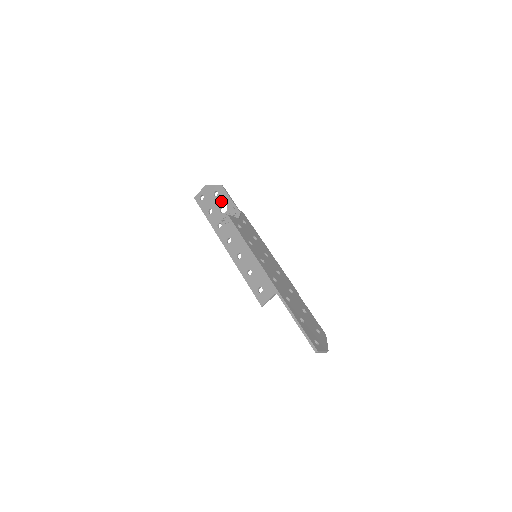
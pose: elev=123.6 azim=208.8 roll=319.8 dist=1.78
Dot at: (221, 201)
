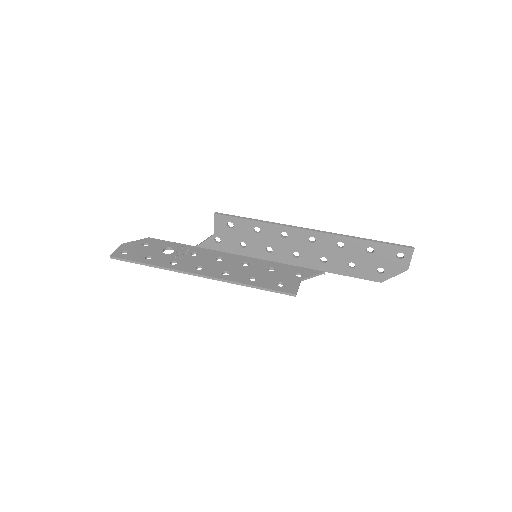
Dot at: (160, 247)
